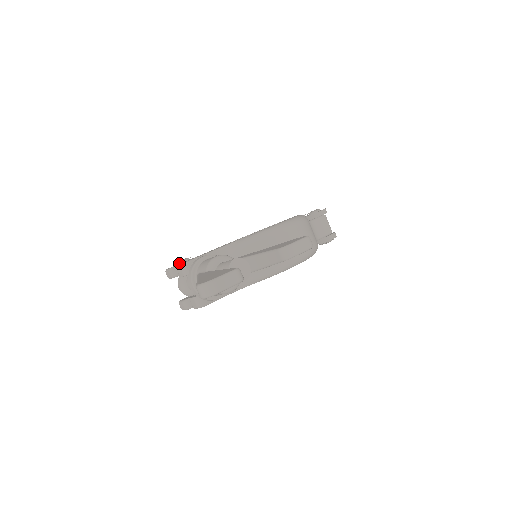
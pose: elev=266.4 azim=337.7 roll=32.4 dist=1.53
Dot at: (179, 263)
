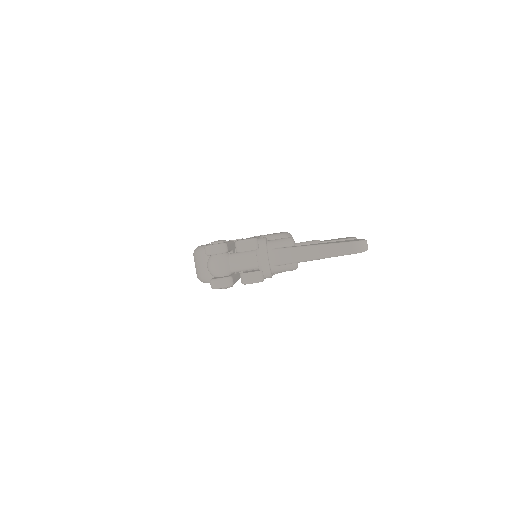
Dot at: (219, 242)
